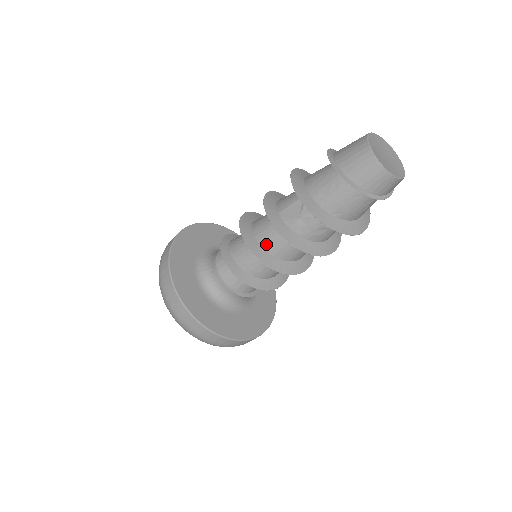
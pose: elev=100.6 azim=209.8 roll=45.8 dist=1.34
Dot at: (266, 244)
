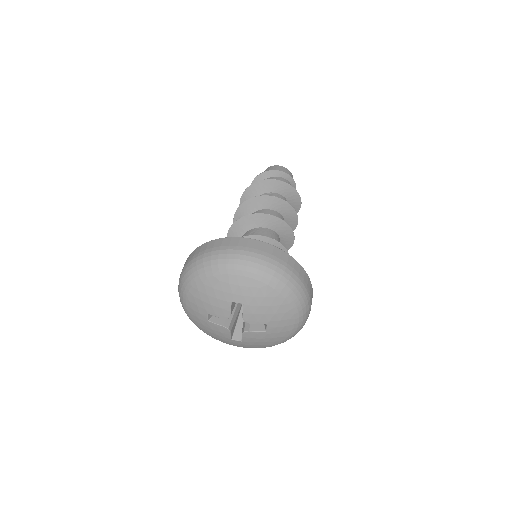
Dot at: occluded
